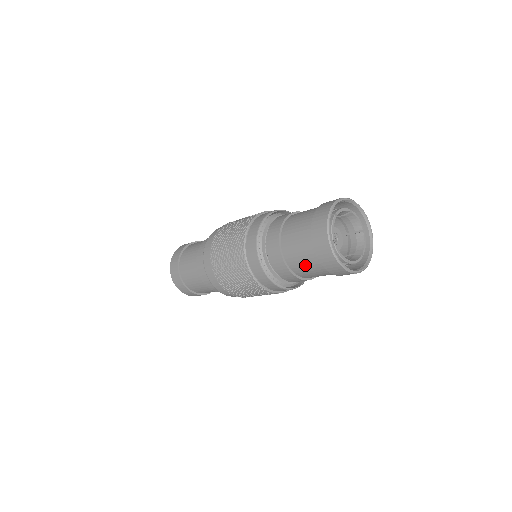
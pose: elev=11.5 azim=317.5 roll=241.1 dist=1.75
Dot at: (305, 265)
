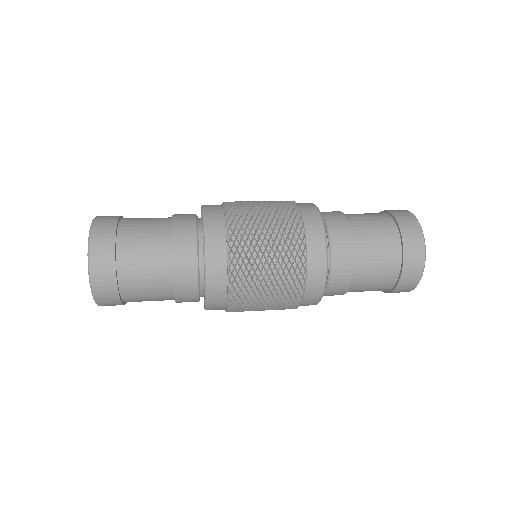
Dot at: occluded
